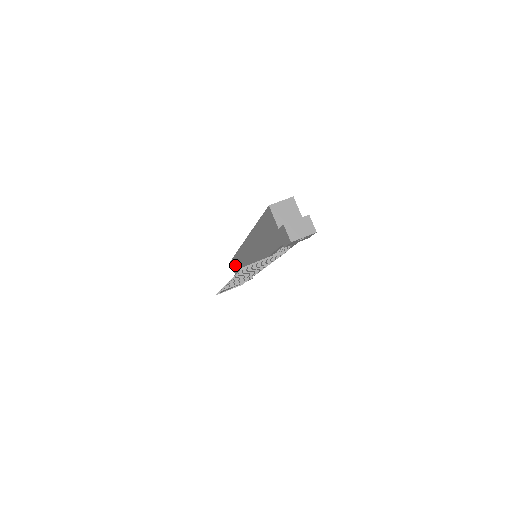
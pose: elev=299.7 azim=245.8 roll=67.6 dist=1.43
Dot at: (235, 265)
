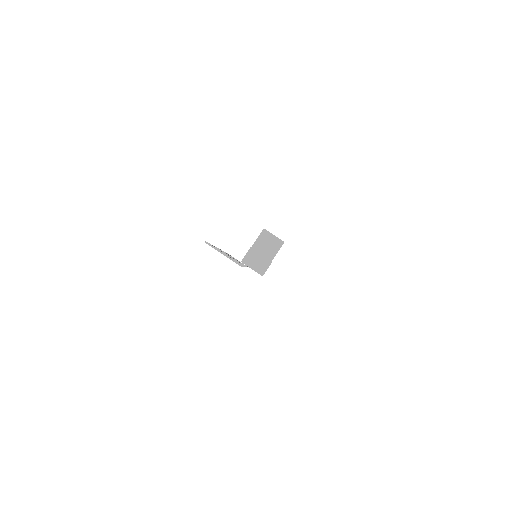
Dot at: occluded
